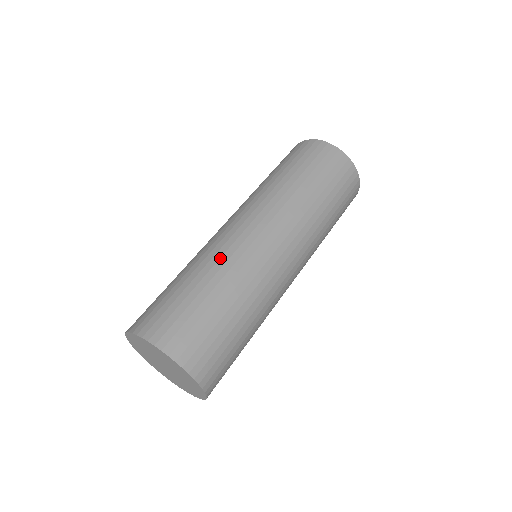
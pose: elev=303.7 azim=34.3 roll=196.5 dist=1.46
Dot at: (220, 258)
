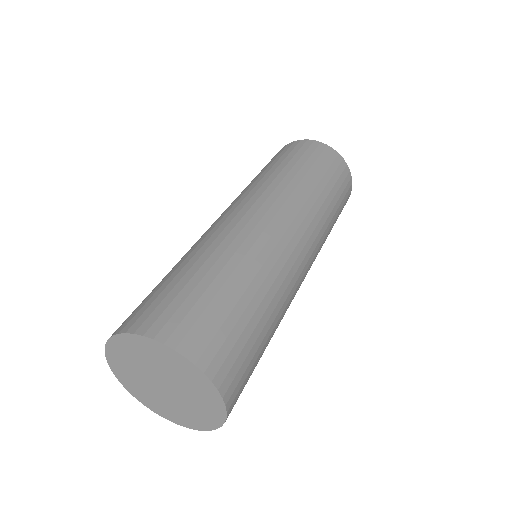
Dot at: occluded
